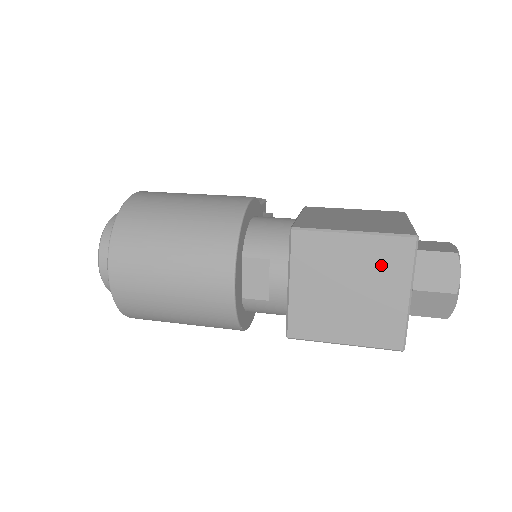
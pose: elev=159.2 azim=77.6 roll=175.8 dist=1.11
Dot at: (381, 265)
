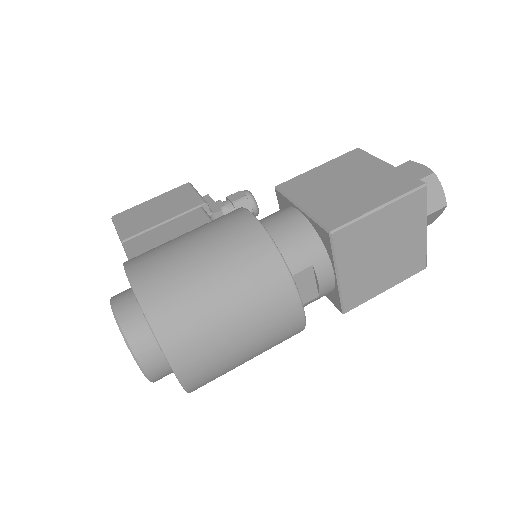
Dot at: (405, 220)
